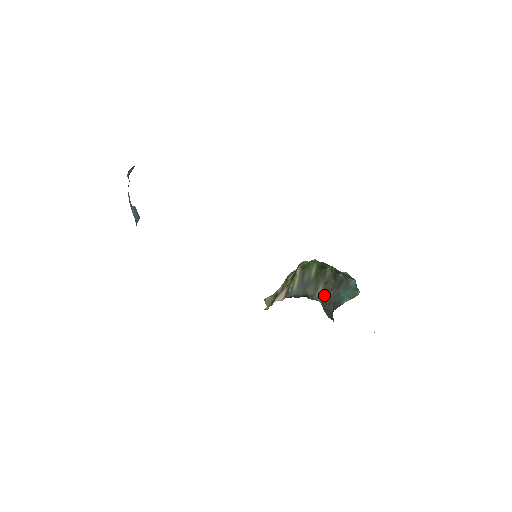
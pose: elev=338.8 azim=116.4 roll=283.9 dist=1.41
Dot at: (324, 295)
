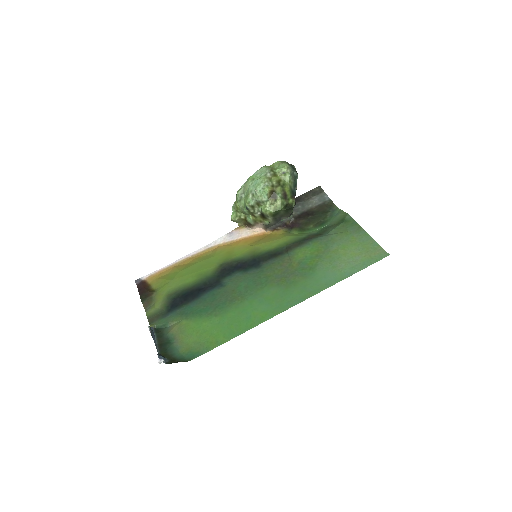
Dot at: occluded
